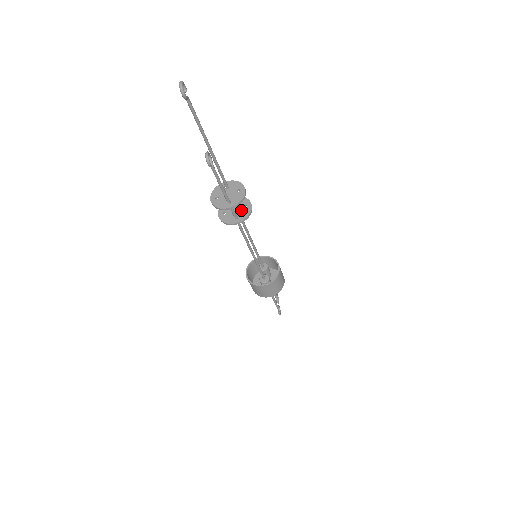
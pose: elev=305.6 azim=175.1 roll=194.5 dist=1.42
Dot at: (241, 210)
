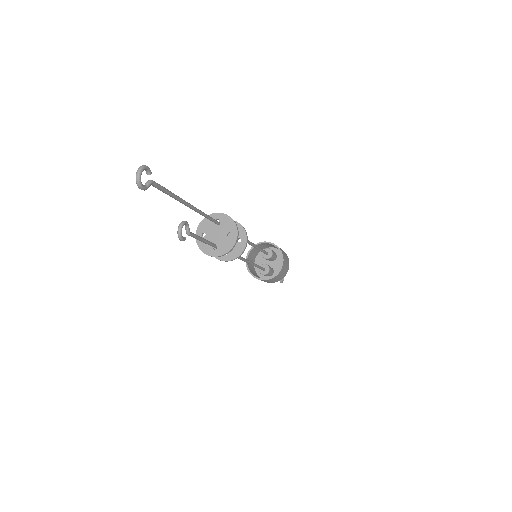
Dot at: occluded
